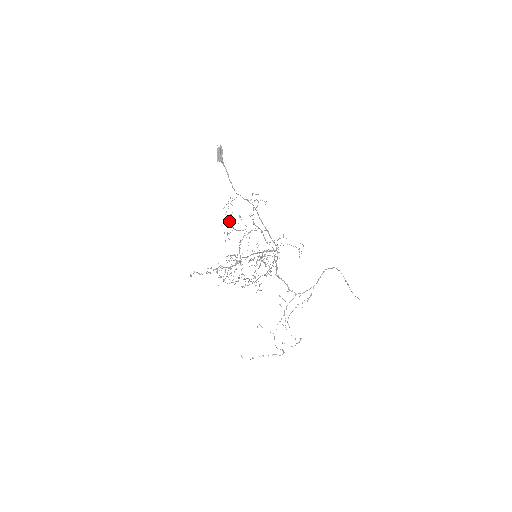
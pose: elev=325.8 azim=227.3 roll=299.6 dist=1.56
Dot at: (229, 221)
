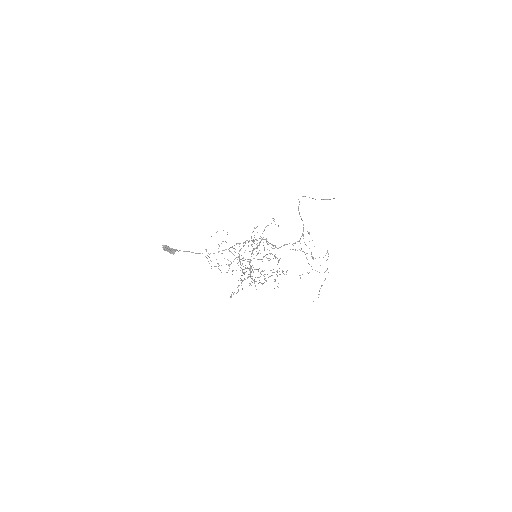
Dot at: (221, 265)
